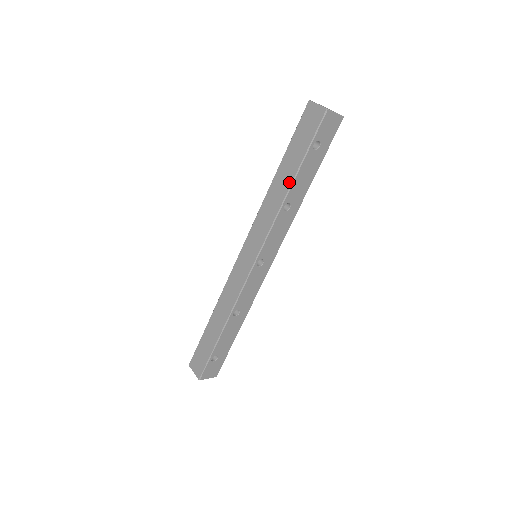
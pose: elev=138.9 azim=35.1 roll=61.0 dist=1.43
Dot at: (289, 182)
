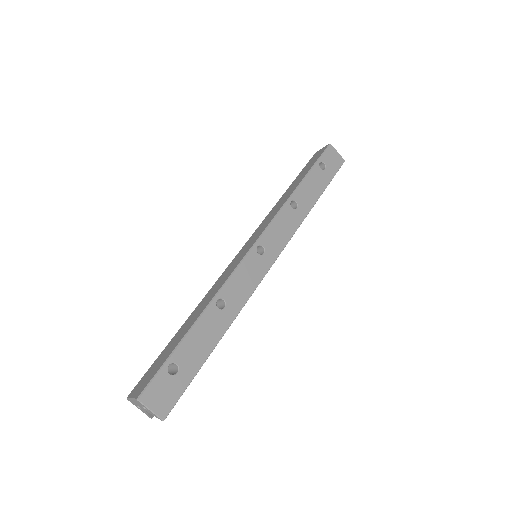
Dot at: (297, 185)
